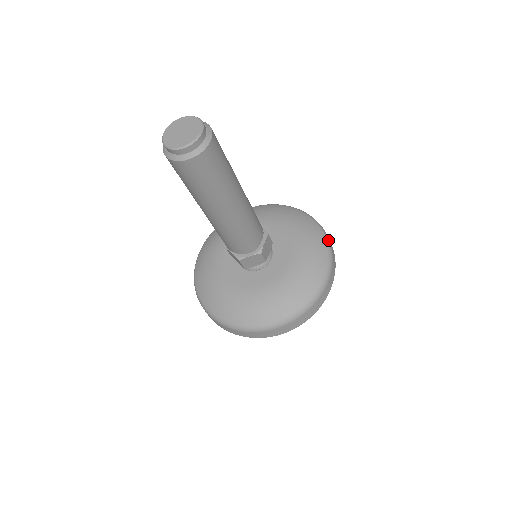
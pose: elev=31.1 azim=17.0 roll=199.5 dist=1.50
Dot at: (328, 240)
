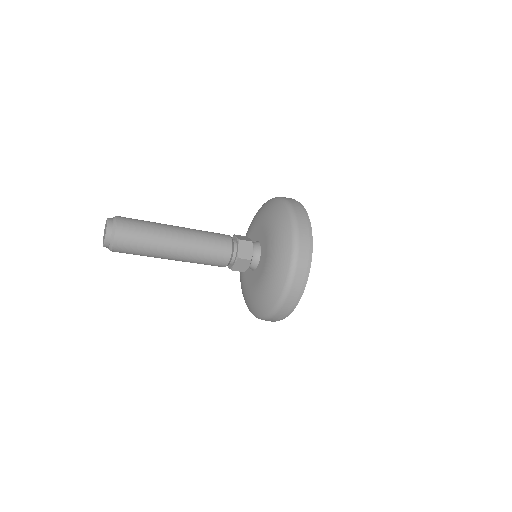
Dot at: (290, 279)
